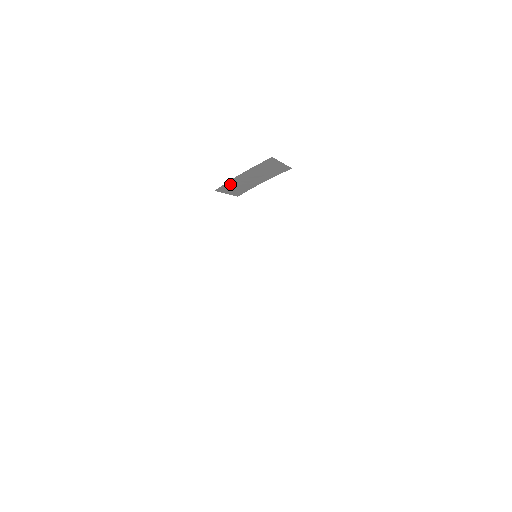
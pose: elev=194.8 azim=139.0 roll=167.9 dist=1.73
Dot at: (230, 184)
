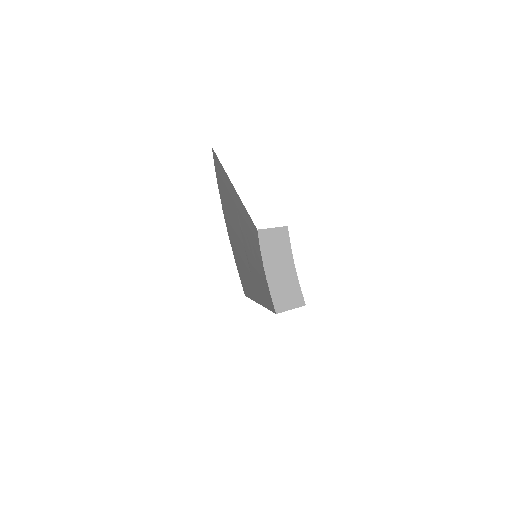
Dot at: (276, 293)
